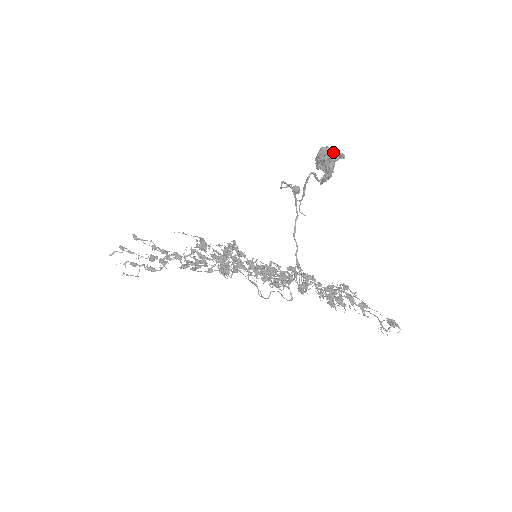
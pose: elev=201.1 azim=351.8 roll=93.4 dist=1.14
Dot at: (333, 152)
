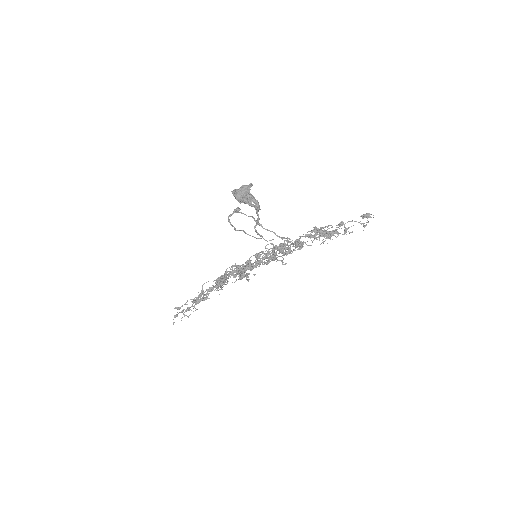
Dot at: (243, 189)
